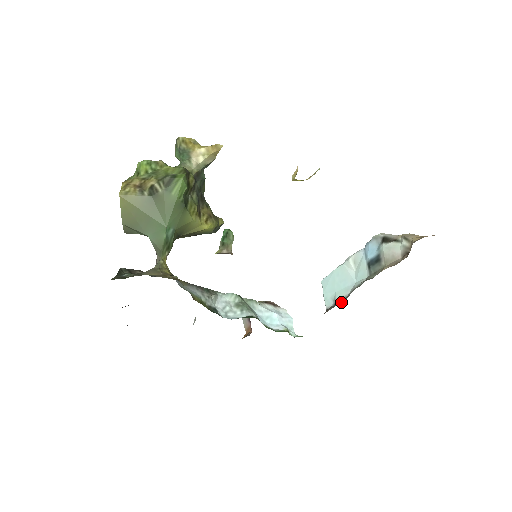
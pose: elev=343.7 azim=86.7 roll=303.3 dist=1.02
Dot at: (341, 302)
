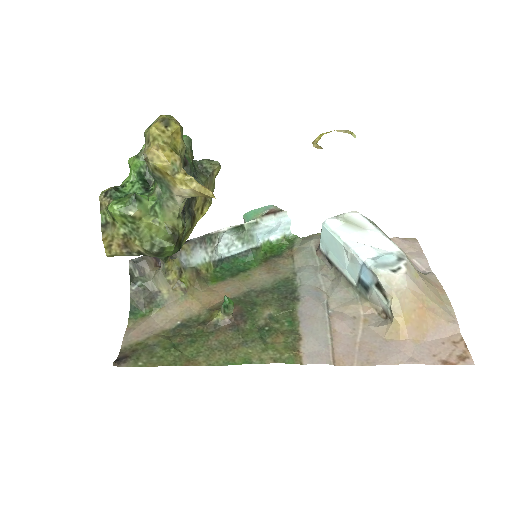
Dot at: (331, 264)
